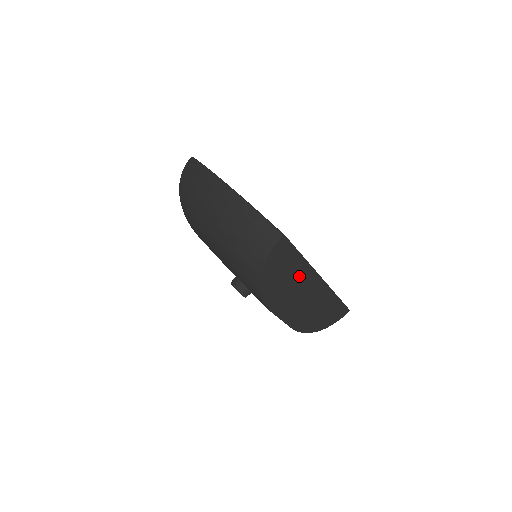
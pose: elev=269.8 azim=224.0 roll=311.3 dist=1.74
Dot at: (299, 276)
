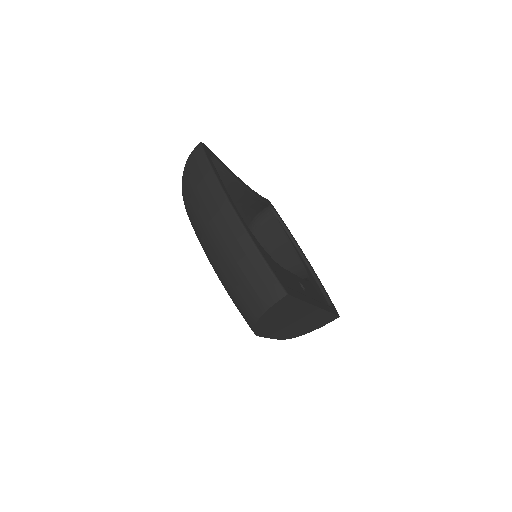
Dot at: (296, 312)
